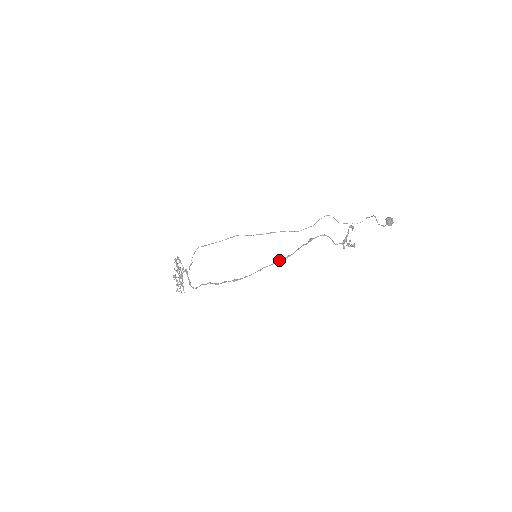
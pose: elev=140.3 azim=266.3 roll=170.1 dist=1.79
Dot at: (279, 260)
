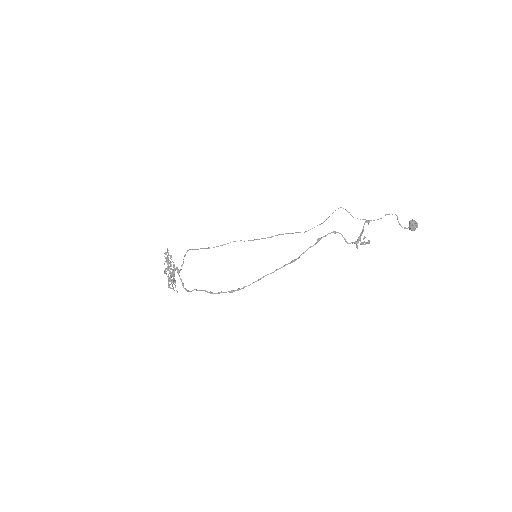
Dot at: occluded
